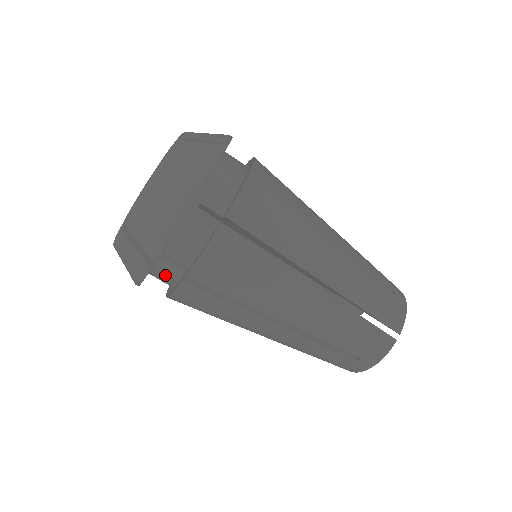
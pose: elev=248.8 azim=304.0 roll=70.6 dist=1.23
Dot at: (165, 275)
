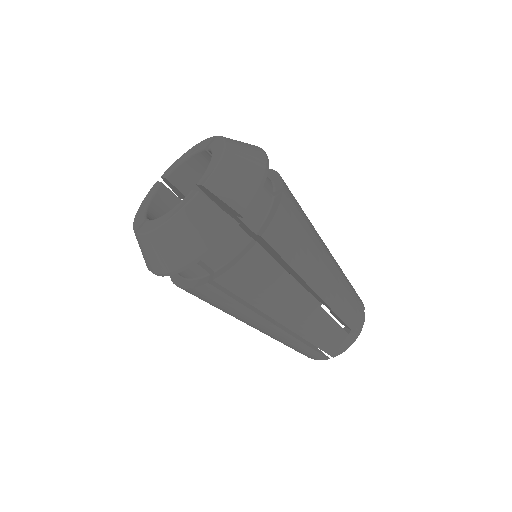
Dot at: (226, 247)
